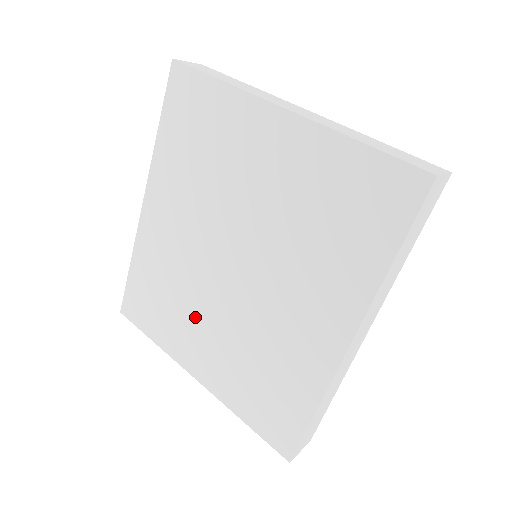
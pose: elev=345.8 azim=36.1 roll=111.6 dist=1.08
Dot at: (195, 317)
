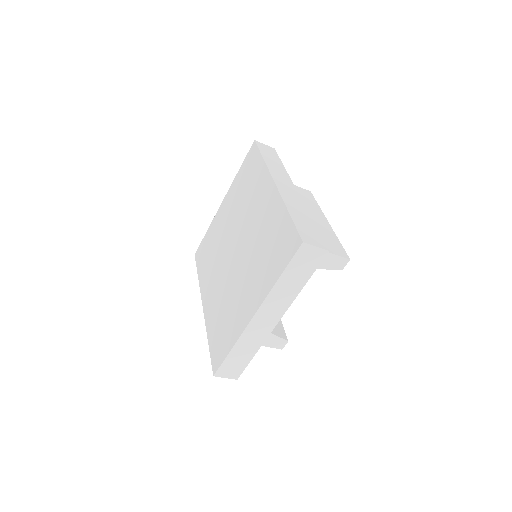
Dot at: (237, 294)
